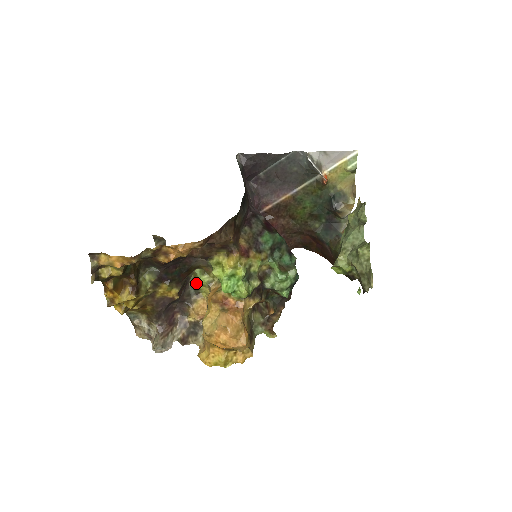
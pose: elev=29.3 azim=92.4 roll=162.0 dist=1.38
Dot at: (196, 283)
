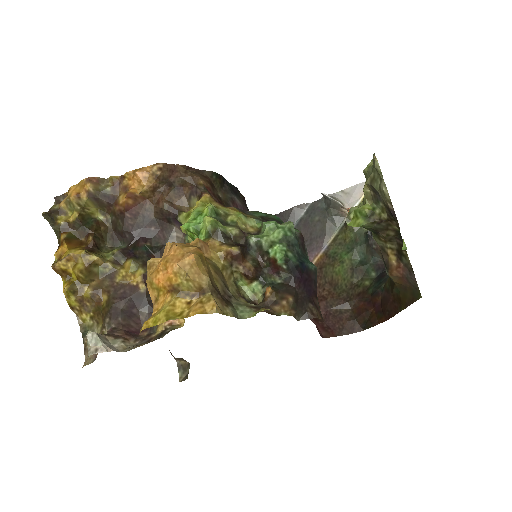
Dot at: occluded
